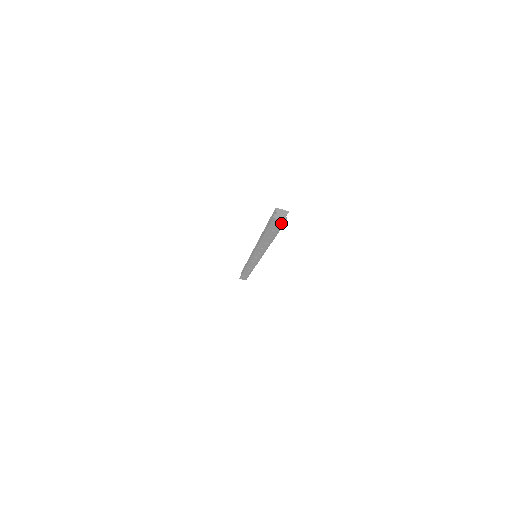
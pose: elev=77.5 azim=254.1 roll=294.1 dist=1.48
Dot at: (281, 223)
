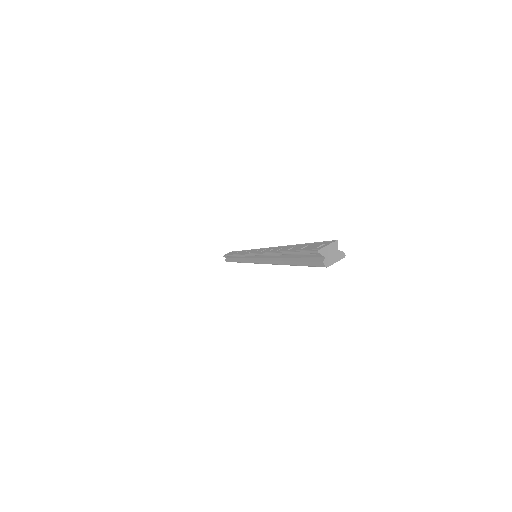
Dot at: occluded
